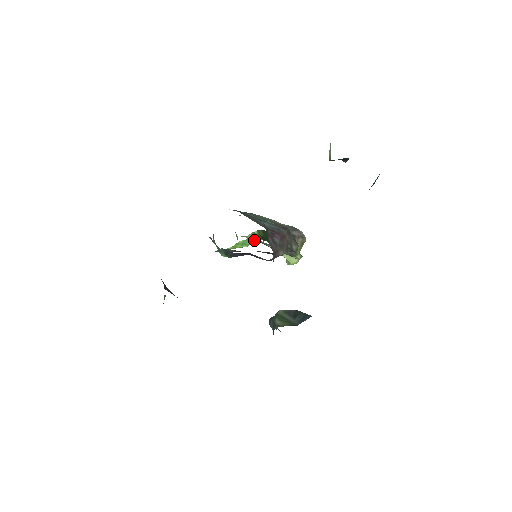
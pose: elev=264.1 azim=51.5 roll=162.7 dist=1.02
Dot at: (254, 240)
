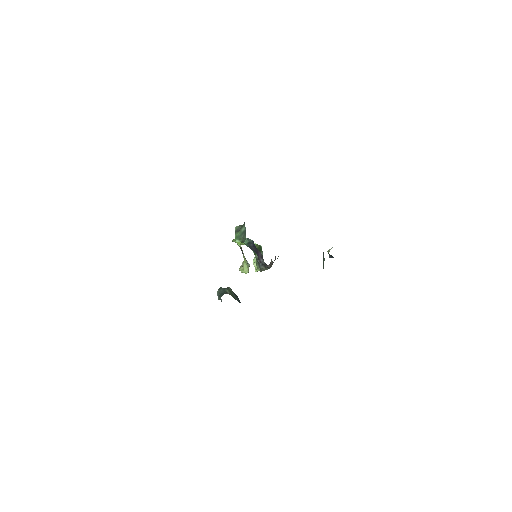
Dot at: (256, 247)
